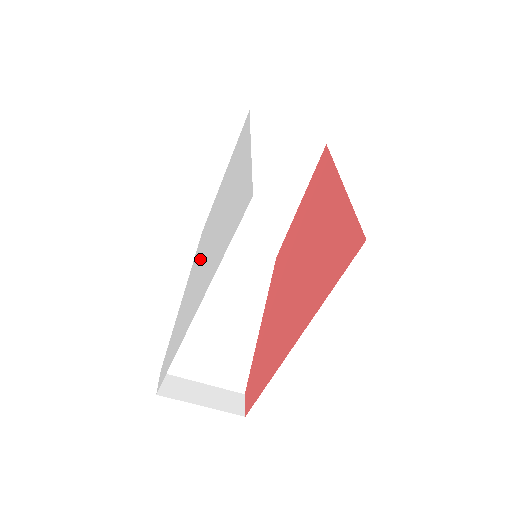
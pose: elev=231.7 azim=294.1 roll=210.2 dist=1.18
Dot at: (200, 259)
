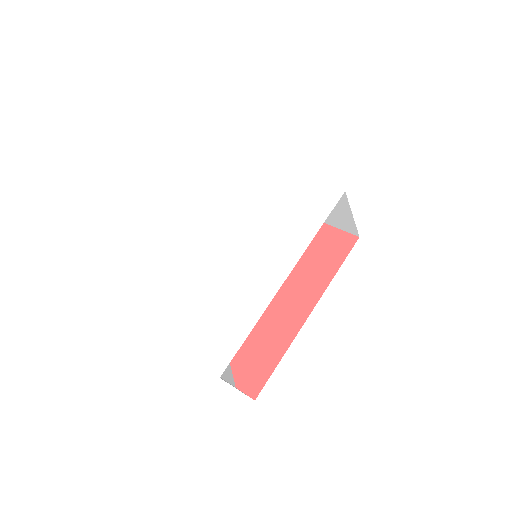
Dot at: (218, 254)
